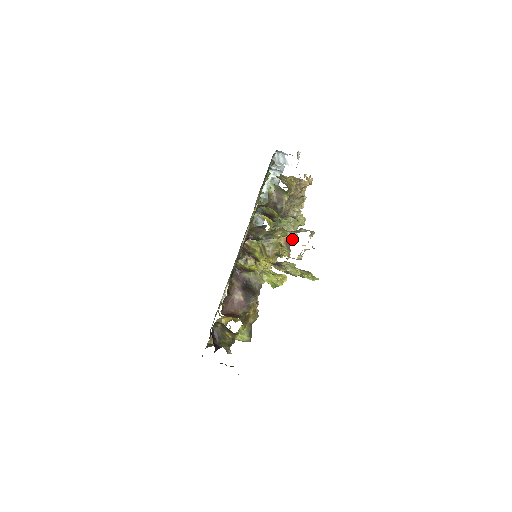
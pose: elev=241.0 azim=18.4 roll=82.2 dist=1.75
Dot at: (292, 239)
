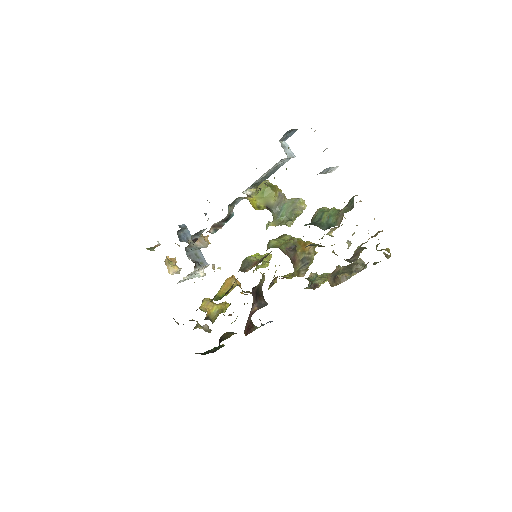
Dot at: occluded
